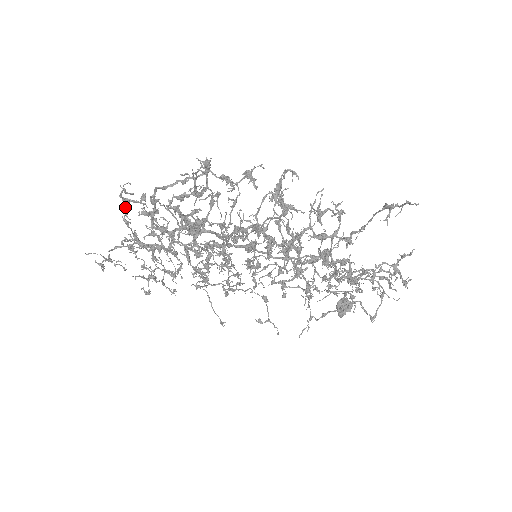
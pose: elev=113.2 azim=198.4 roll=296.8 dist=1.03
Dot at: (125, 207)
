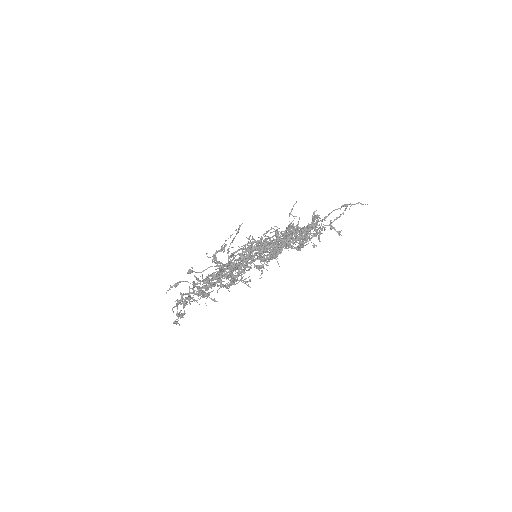
Dot at: (229, 286)
